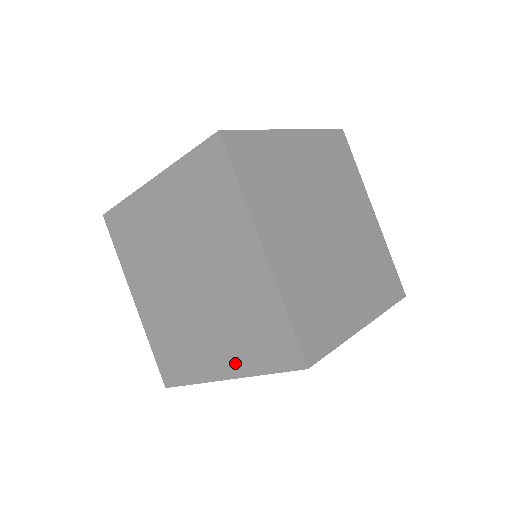
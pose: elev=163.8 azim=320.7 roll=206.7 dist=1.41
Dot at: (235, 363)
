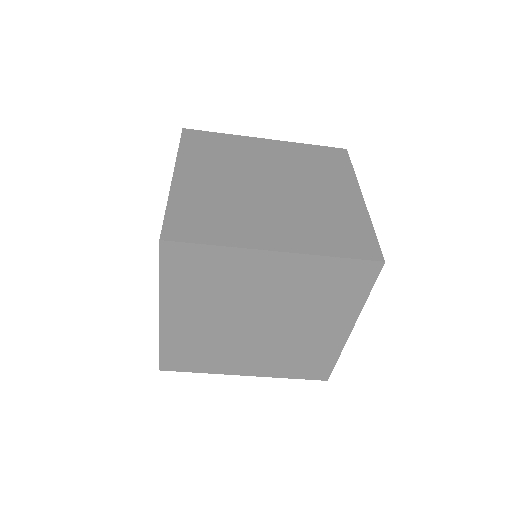
Dot at: occluded
